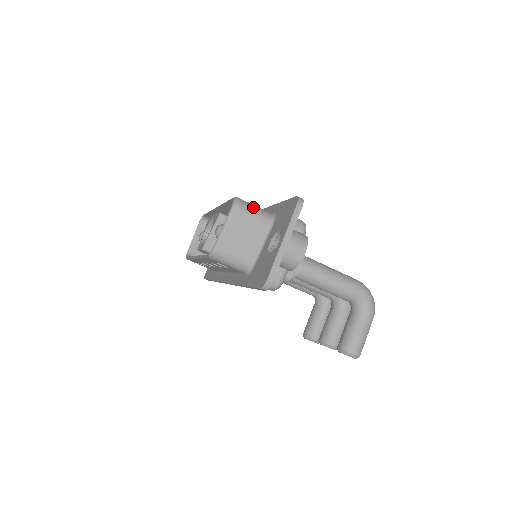
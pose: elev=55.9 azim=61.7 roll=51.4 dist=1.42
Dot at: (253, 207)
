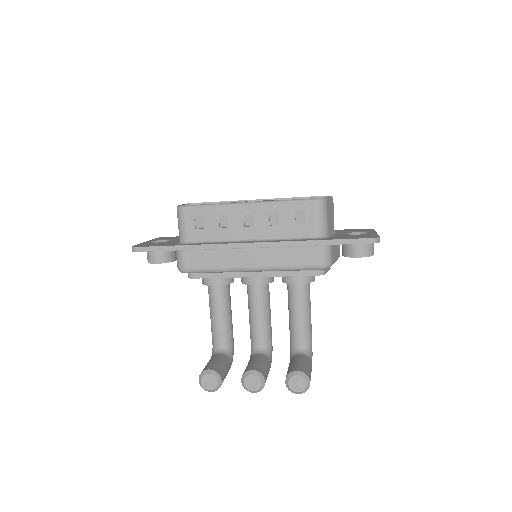
Dot at: occluded
